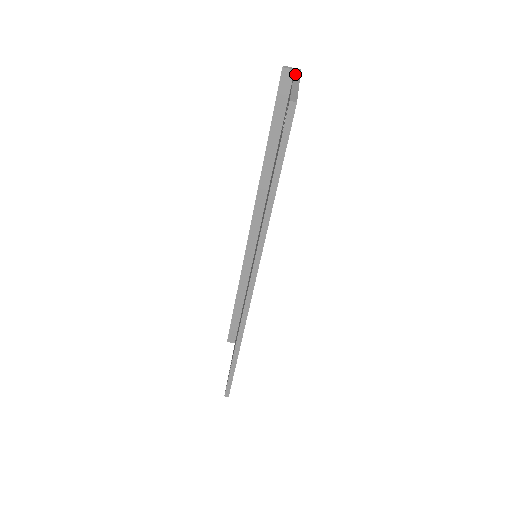
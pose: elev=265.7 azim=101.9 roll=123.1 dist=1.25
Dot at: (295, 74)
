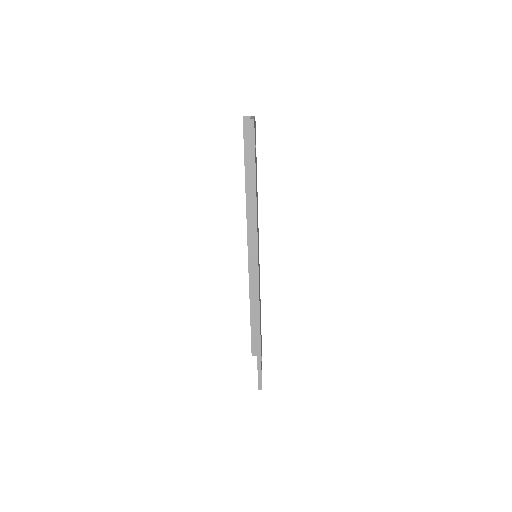
Dot at: (251, 116)
